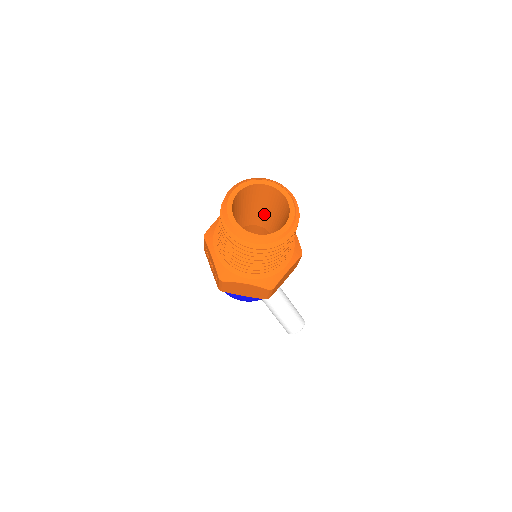
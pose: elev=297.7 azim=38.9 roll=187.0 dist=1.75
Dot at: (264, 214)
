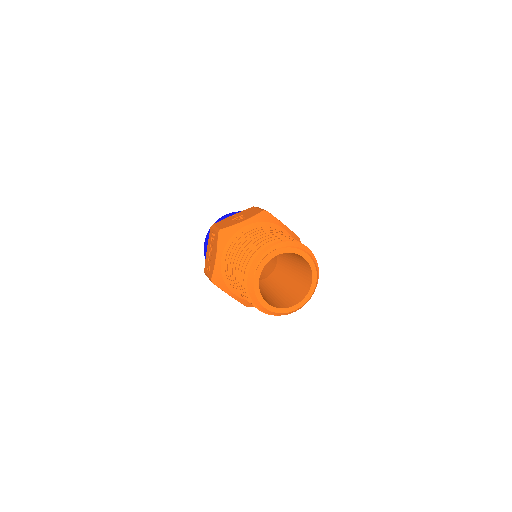
Dot at: occluded
